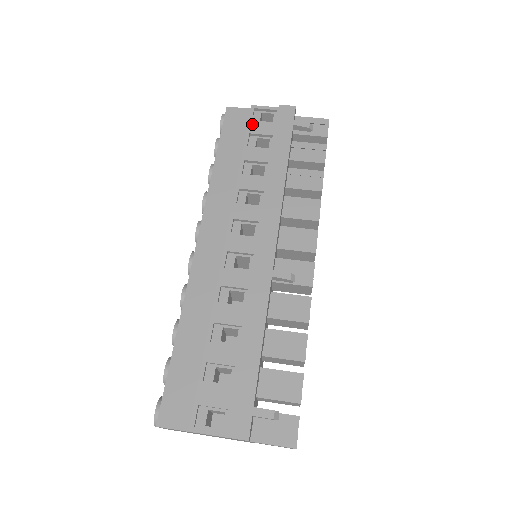
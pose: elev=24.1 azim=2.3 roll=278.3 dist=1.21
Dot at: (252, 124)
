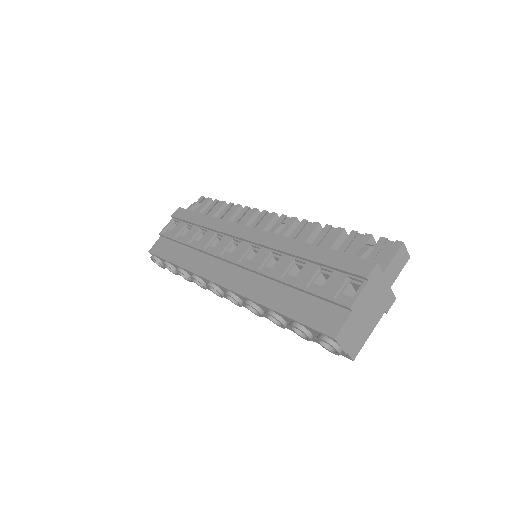
Dot at: (170, 235)
